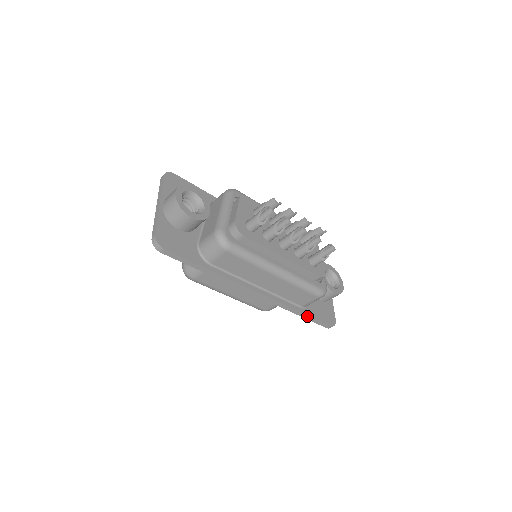
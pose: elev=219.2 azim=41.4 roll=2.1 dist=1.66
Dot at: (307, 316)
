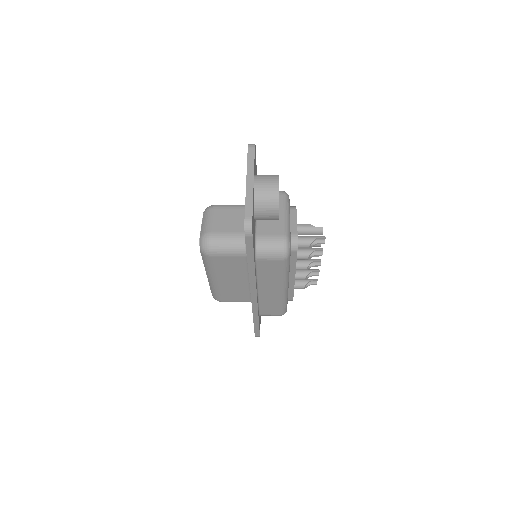
Dot at: (258, 324)
